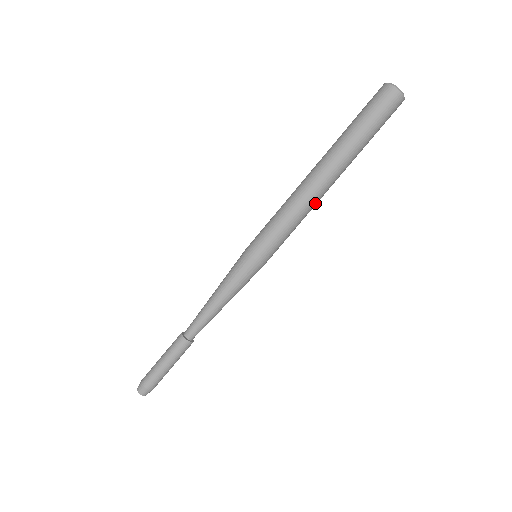
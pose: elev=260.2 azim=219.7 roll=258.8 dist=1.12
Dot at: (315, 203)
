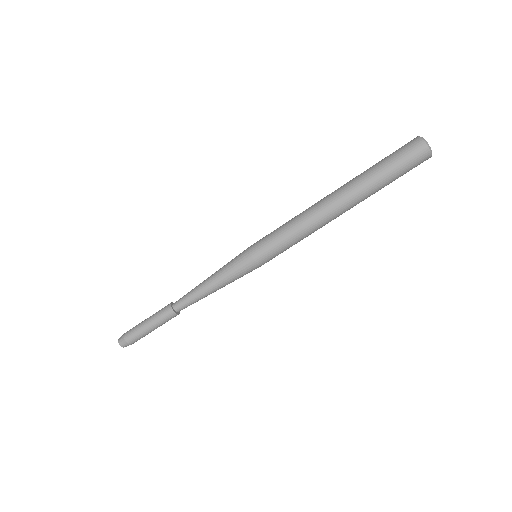
Dot at: occluded
